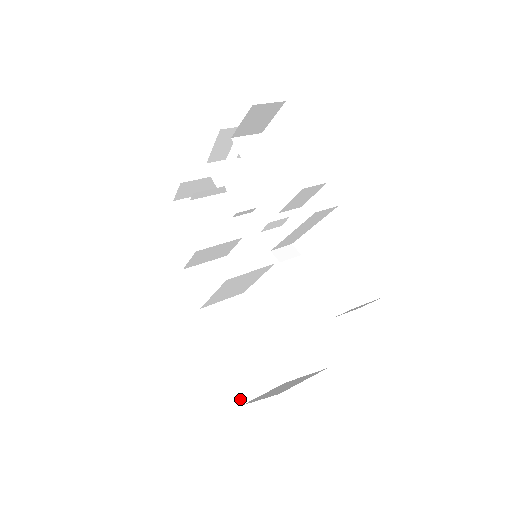
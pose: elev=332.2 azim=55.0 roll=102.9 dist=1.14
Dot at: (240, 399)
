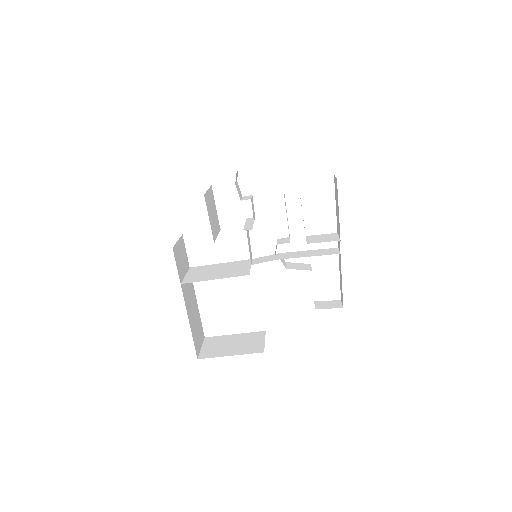
Dot at: (197, 355)
